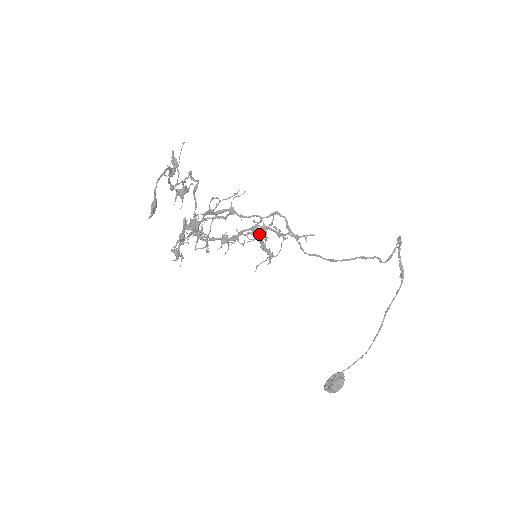
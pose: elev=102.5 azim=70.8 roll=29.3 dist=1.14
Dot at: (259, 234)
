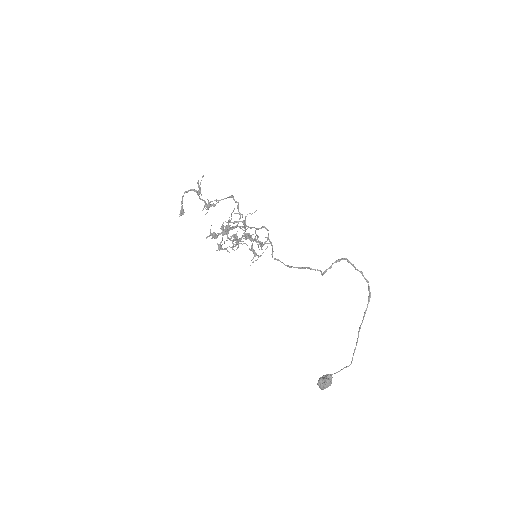
Dot at: (247, 238)
